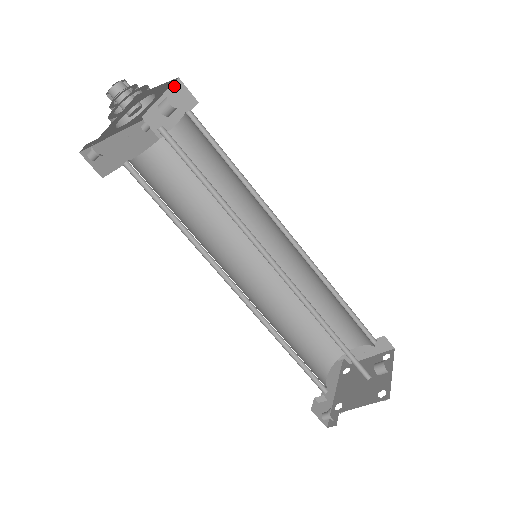
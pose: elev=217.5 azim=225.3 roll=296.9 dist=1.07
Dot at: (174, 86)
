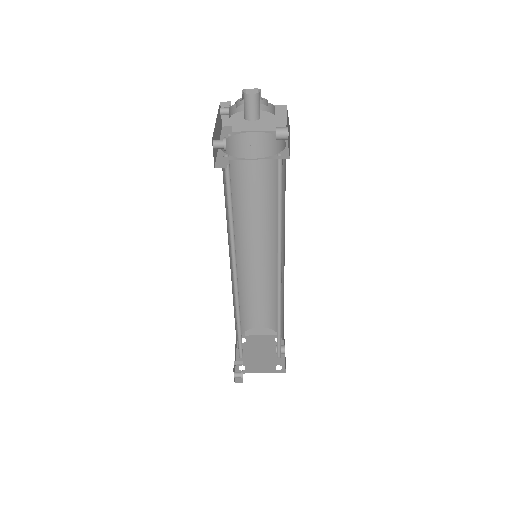
Dot at: (278, 107)
